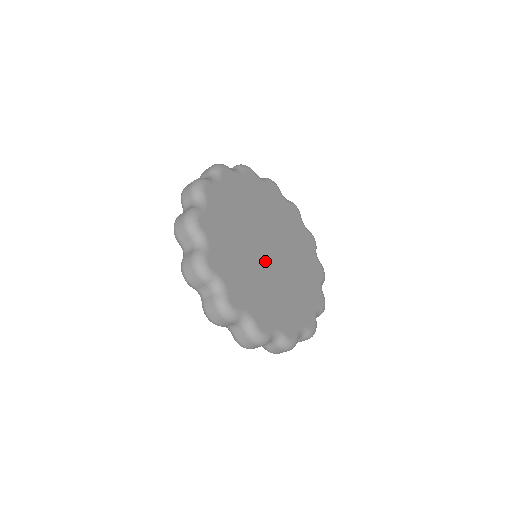
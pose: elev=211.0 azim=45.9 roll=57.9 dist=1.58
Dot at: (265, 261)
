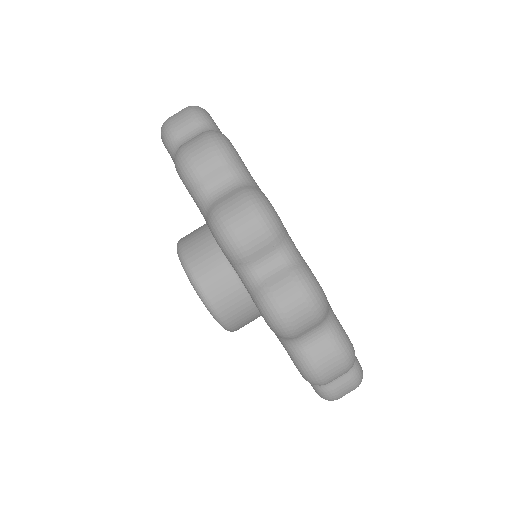
Dot at: occluded
